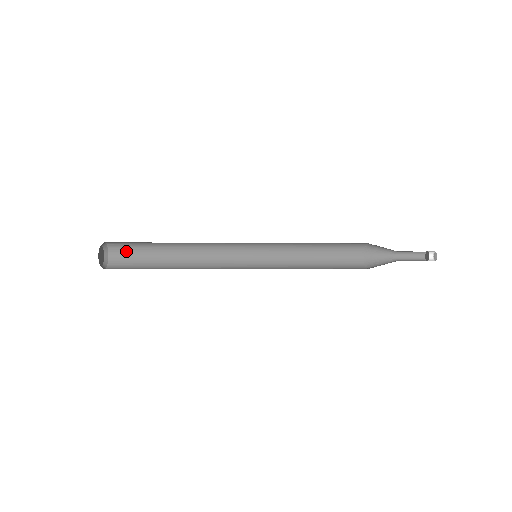
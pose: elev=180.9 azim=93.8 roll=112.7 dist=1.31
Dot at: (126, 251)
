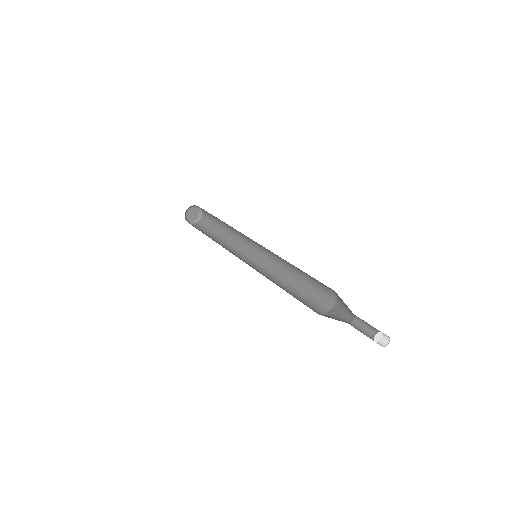
Dot at: occluded
